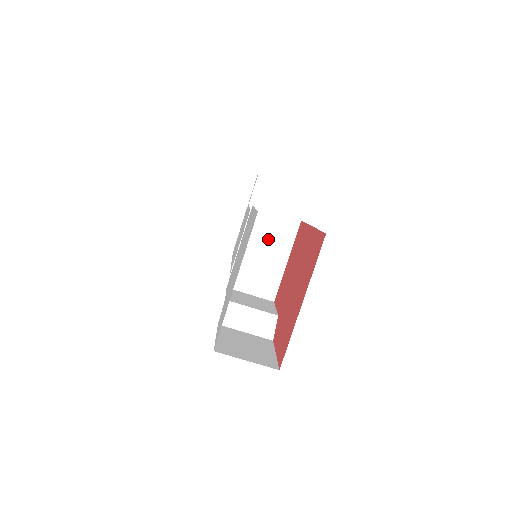
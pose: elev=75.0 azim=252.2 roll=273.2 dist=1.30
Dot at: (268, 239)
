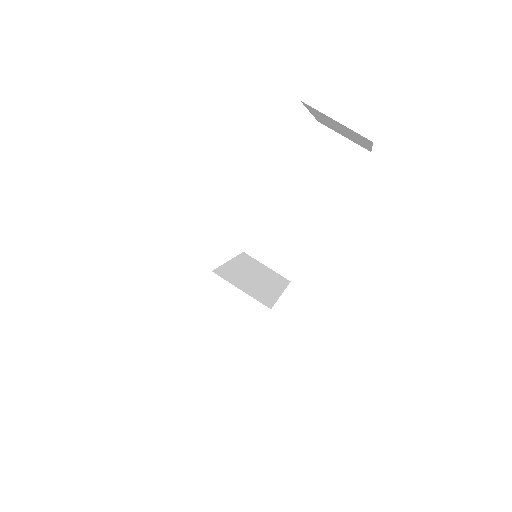
Dot at: (259, 273)
